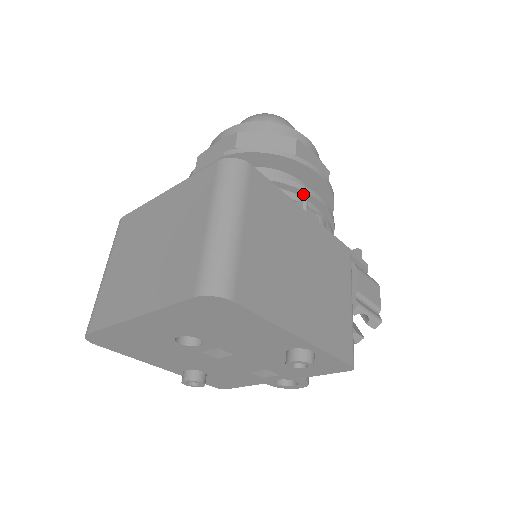
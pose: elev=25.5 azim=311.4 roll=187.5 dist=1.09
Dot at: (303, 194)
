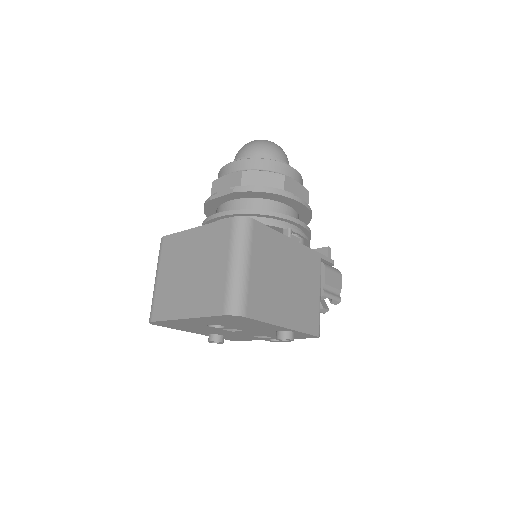
Dot at: (289, 221)
